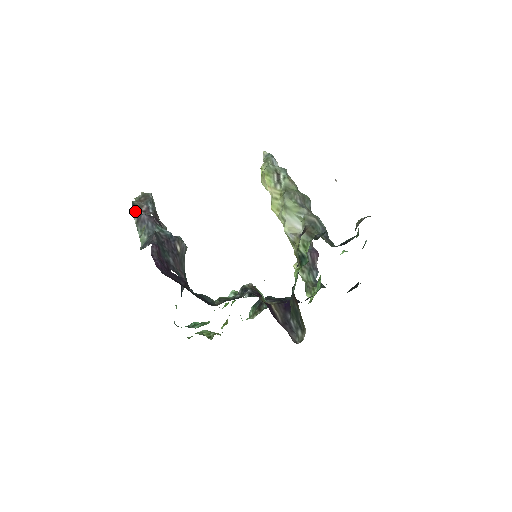
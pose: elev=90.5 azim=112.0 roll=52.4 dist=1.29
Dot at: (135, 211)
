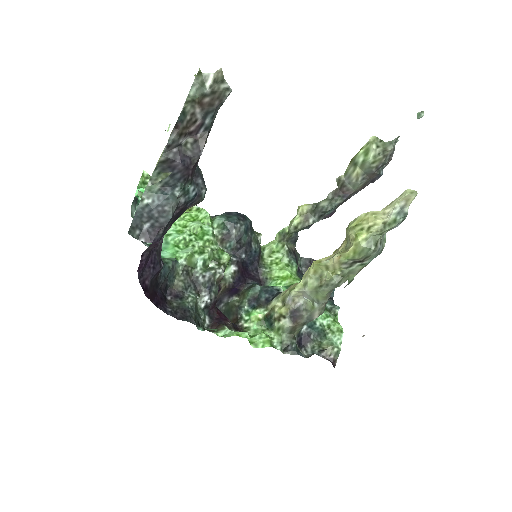
Dot at: (174, 139)
